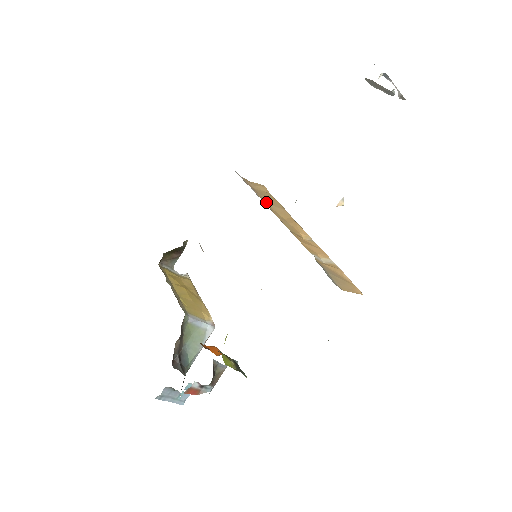
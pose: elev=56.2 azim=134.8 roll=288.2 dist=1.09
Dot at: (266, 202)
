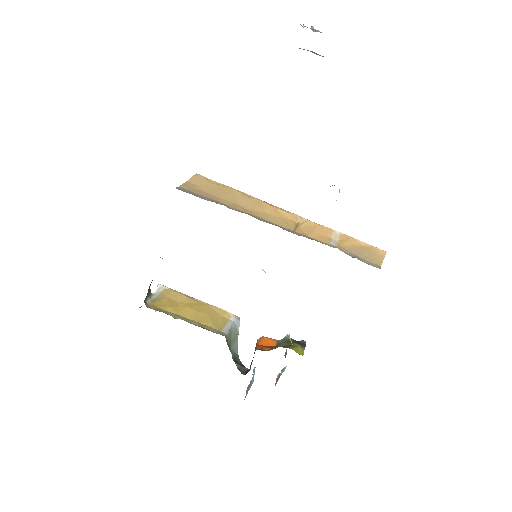
Dot at: (237, 206)
